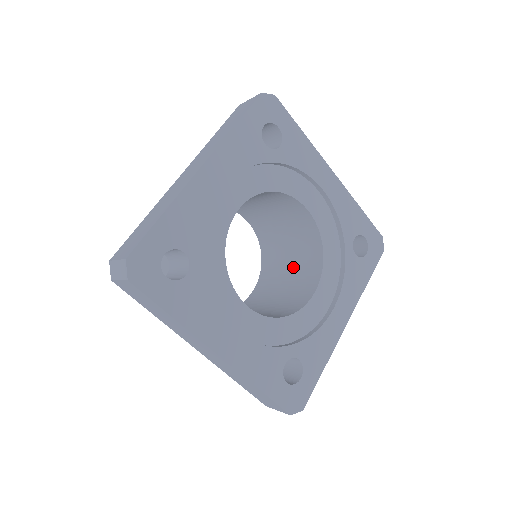
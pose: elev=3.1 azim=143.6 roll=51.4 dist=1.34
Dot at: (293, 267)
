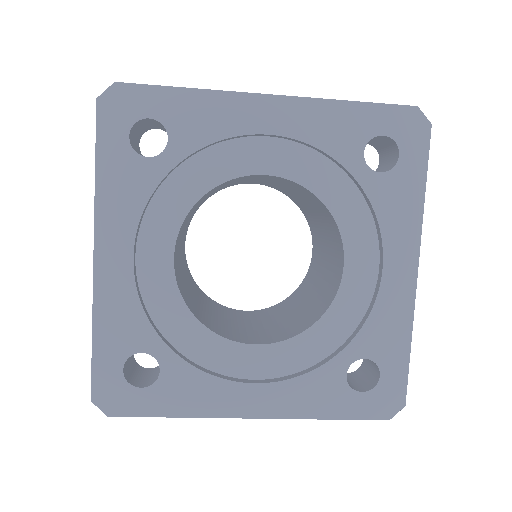
Dot at: (286, 319)
